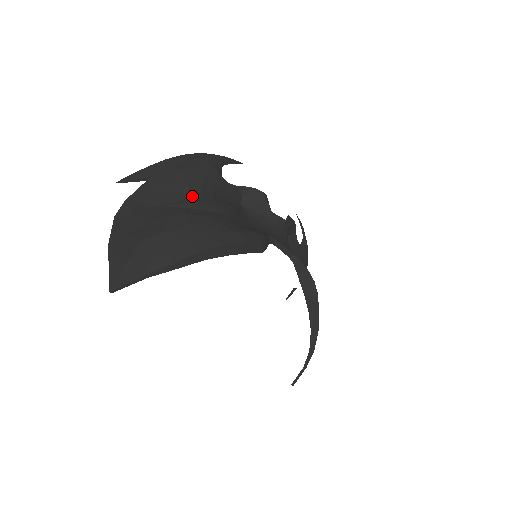
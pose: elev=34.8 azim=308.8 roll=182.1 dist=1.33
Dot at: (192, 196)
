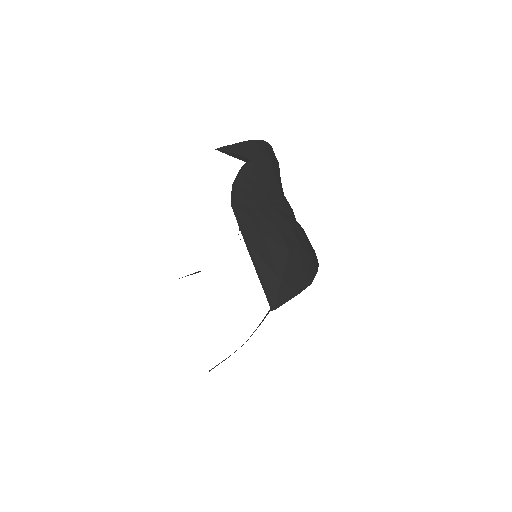
Dot at: (285, 200)
